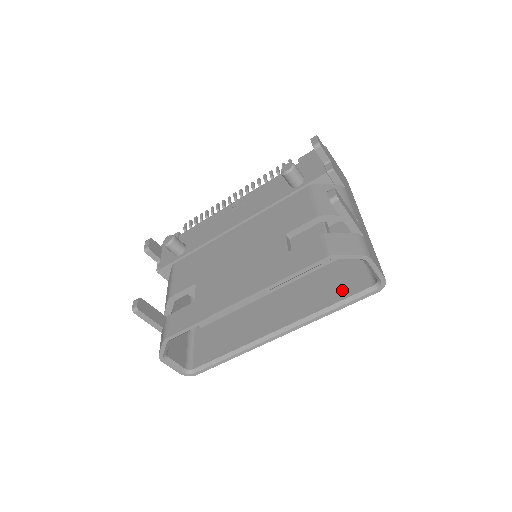
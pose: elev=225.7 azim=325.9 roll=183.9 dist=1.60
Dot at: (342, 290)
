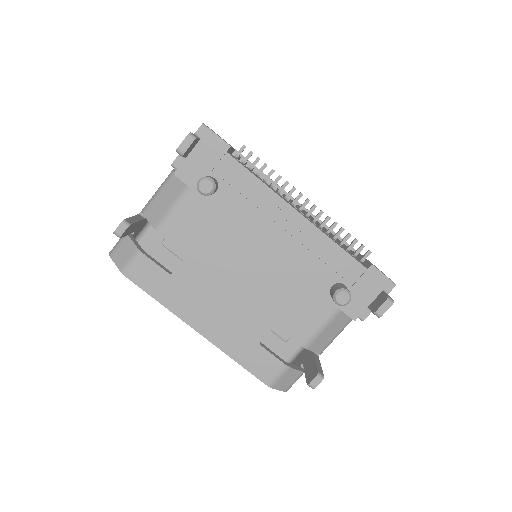
Dot at: (266, 345)
